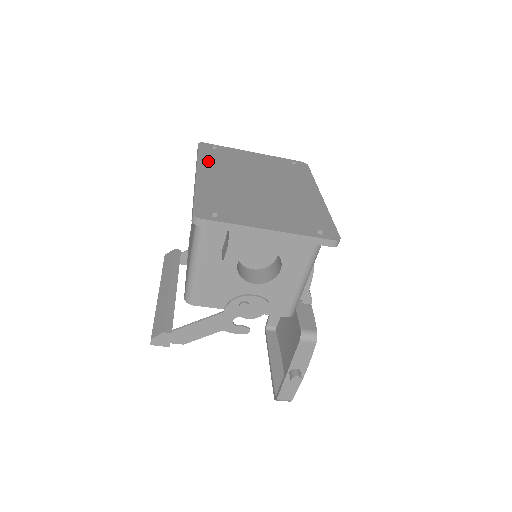
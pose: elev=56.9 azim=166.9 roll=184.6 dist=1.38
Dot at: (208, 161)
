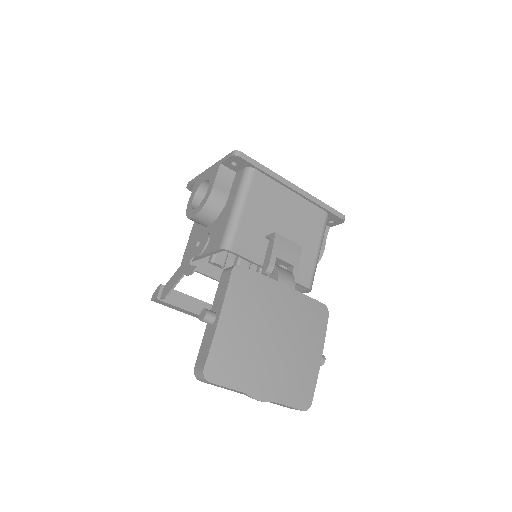
Dot at: occluded
